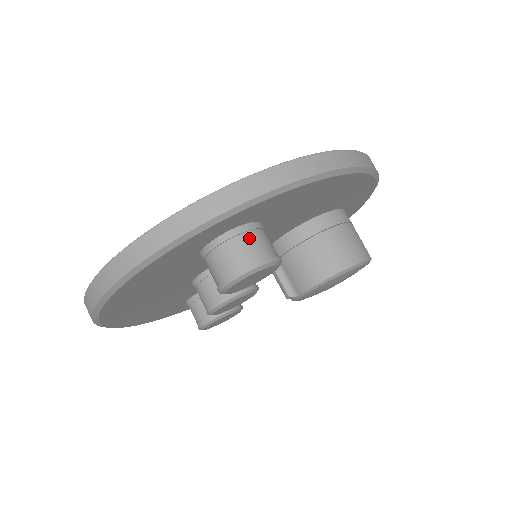
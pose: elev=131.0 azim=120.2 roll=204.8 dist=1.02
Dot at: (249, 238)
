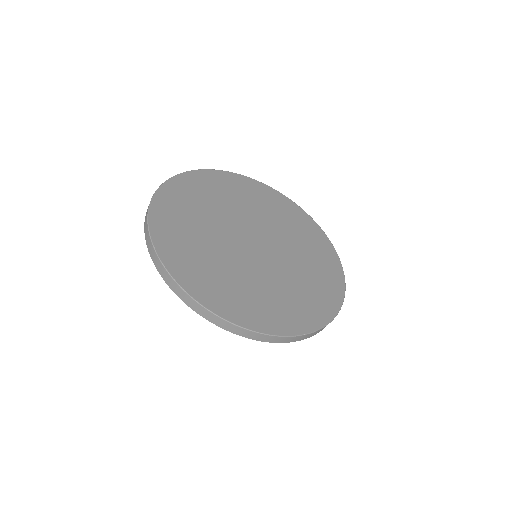
Dot at: occluded
